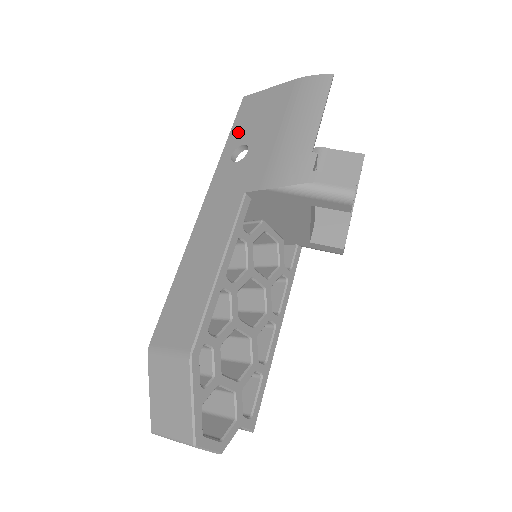
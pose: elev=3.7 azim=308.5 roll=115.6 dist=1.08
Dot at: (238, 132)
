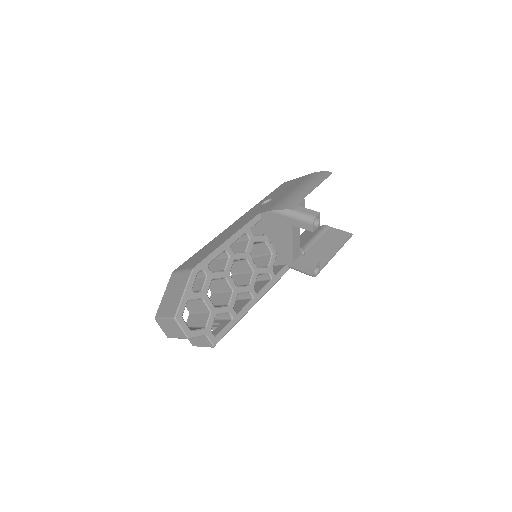
Dot at: (272, 194)
